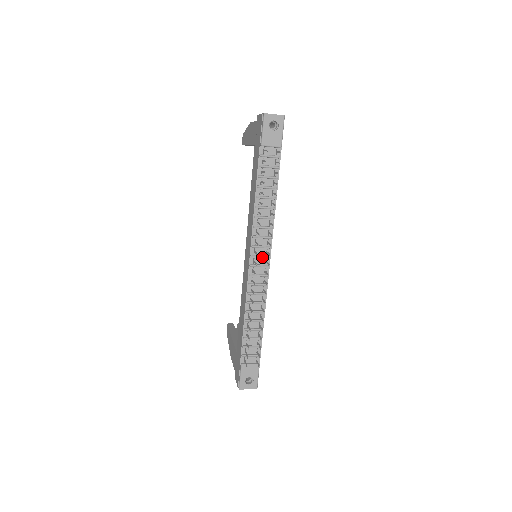
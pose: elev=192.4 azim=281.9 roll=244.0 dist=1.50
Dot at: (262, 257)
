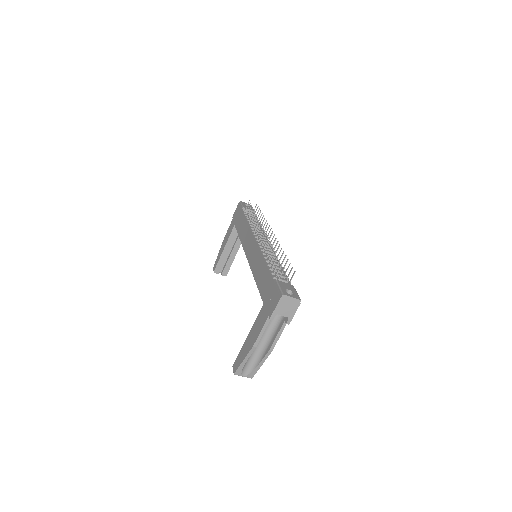
Dot at: occluded
